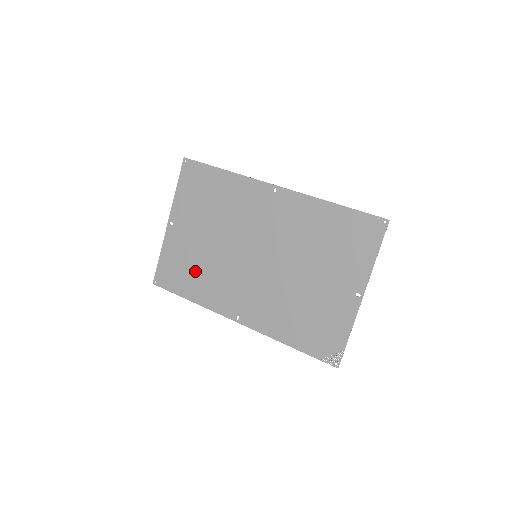
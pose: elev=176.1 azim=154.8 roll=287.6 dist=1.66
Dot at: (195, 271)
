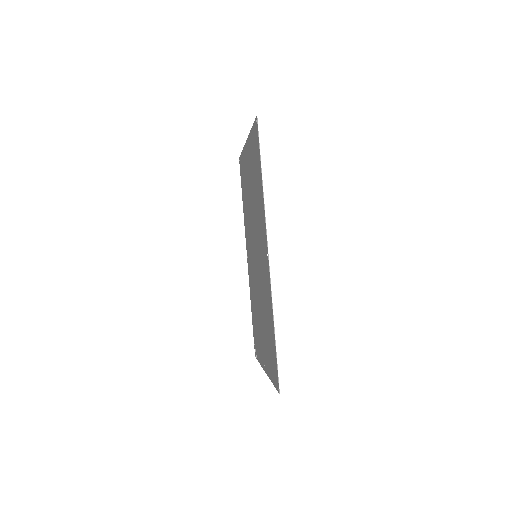
Dot at: (246, 197)
